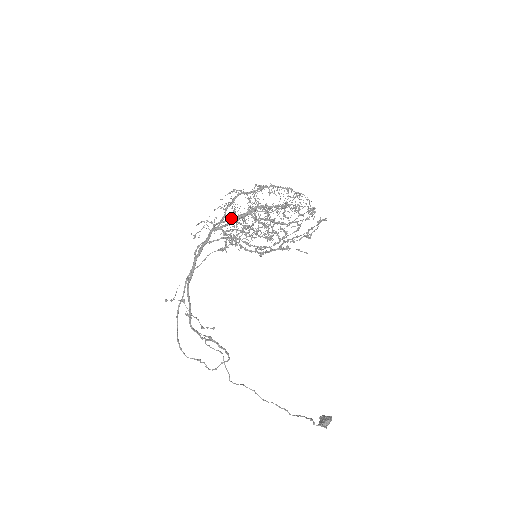
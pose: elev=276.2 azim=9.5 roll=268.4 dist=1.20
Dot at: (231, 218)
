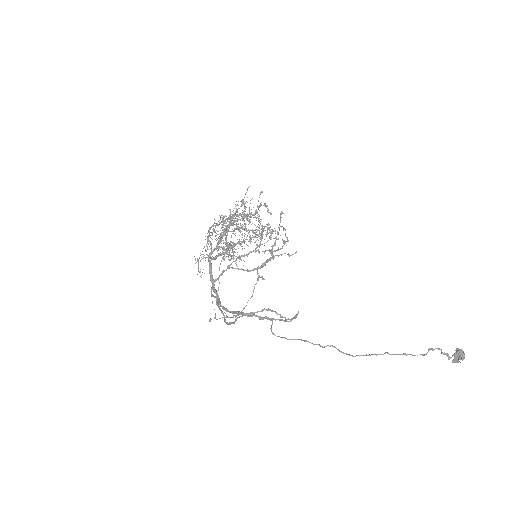
Dot at: (219, 253)
